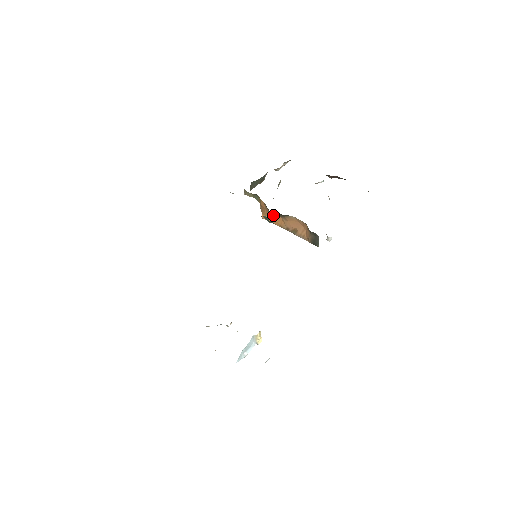
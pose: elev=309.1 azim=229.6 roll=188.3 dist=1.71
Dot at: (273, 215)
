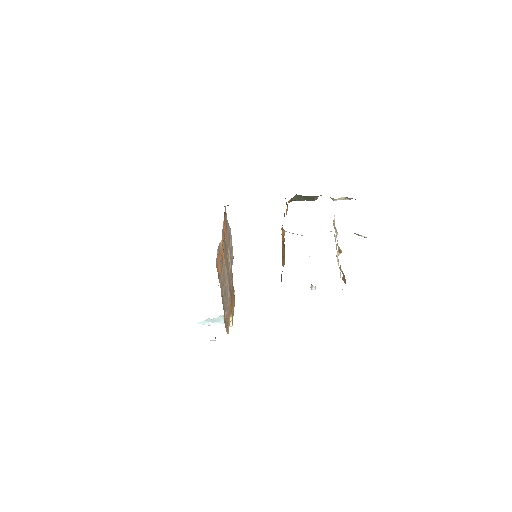
Dot at: occluded
